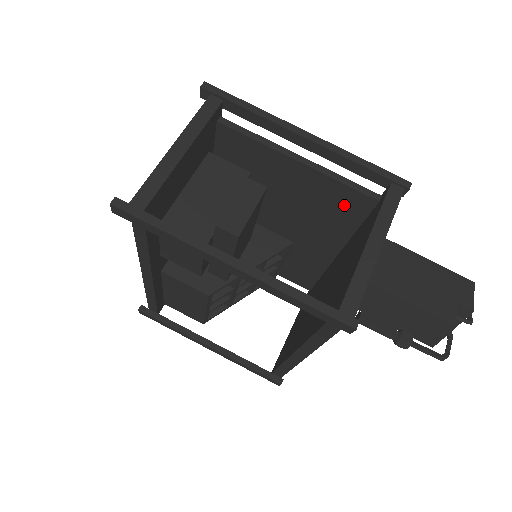
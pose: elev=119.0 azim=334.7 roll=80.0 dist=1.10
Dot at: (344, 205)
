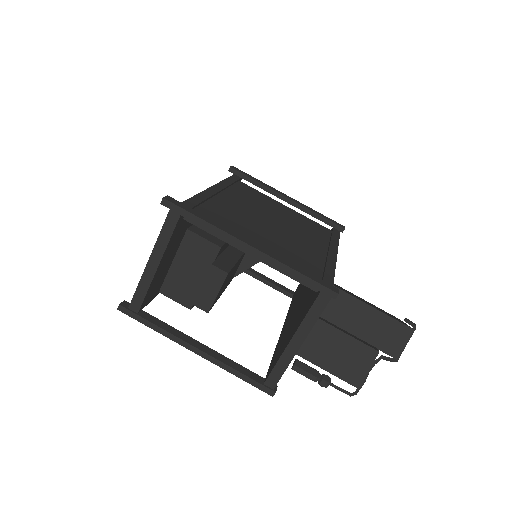
Dot at: occluded
